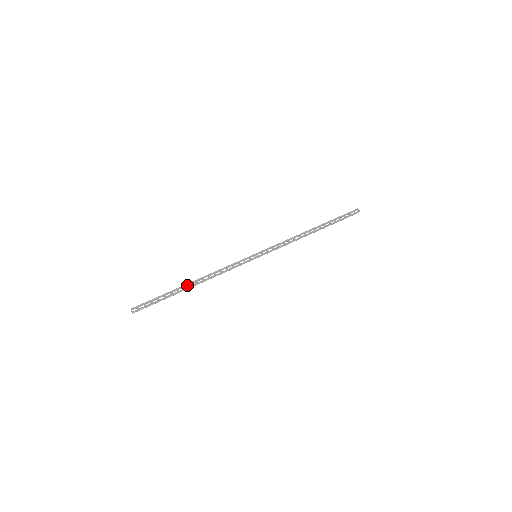
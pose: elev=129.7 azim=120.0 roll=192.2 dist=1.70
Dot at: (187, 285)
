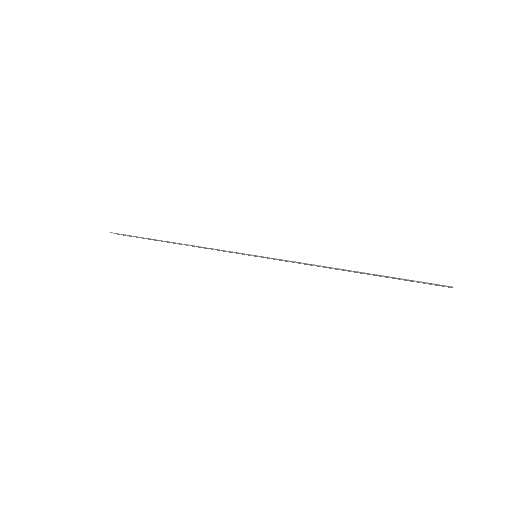
Dot at: (170, 242)
